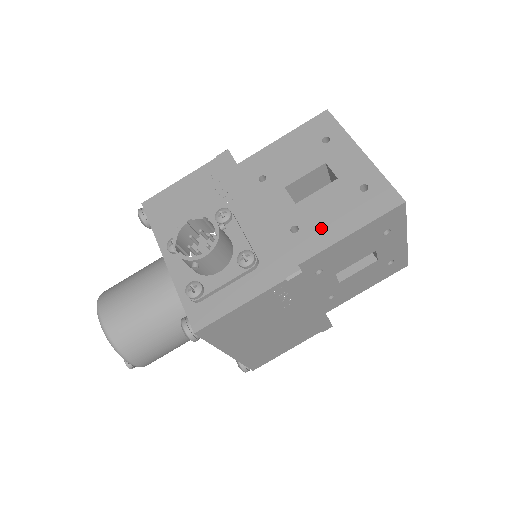
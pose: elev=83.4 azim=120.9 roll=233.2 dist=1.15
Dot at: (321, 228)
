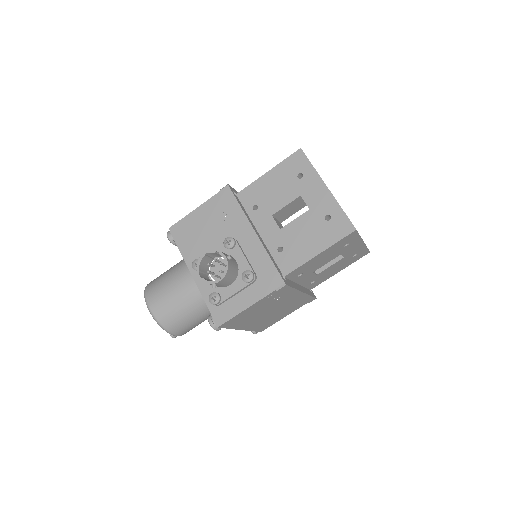
Dot at: (299, 249)
